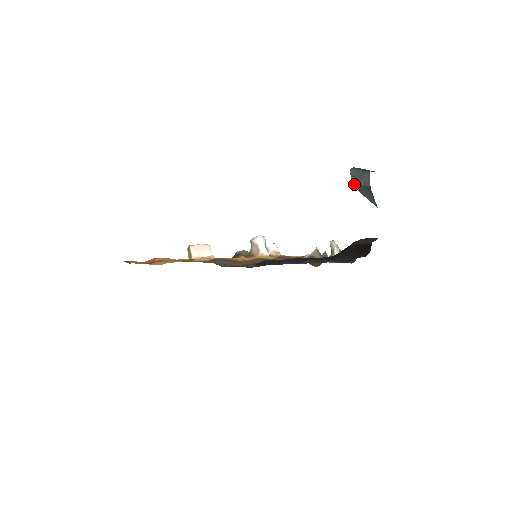
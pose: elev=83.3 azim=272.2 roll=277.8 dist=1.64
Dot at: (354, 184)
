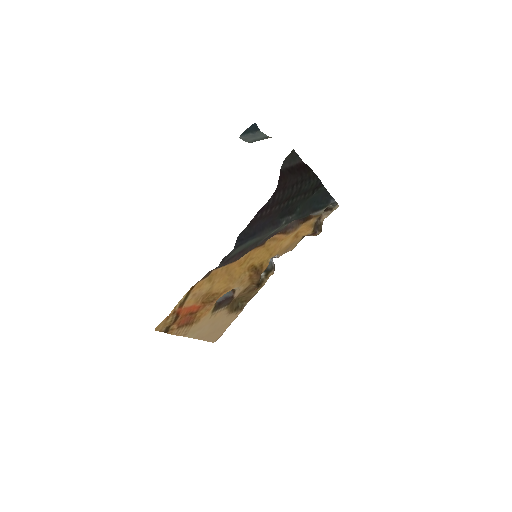
Dot at: (250, 142)
